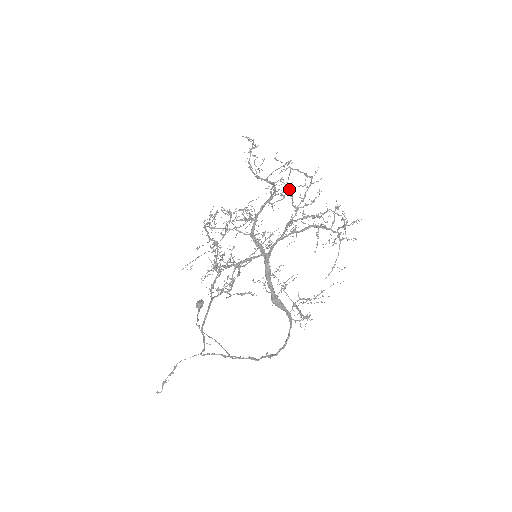
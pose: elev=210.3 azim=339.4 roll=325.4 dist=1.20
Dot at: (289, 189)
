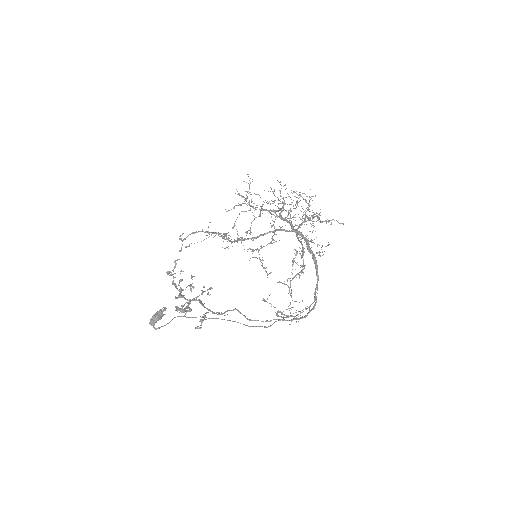
Dot at: (291, 210)
